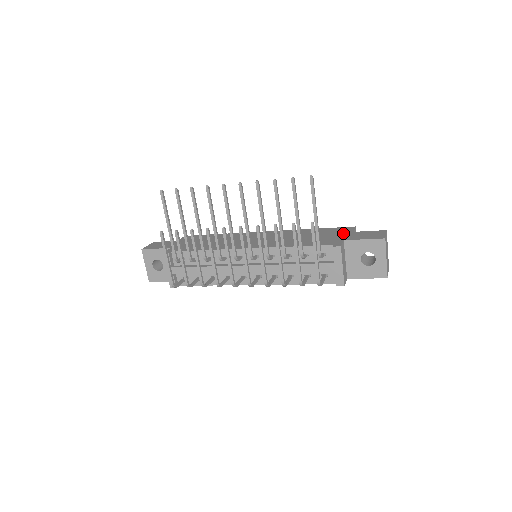
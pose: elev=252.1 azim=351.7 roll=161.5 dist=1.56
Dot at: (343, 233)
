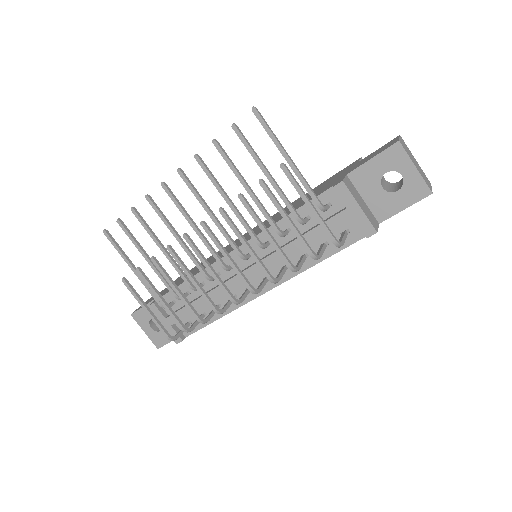
Dot at: (346, 170)
